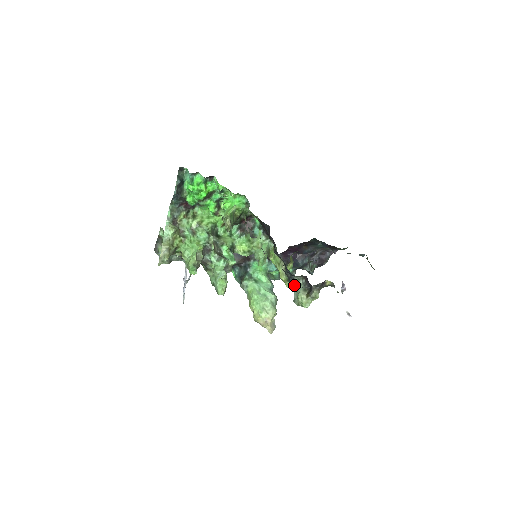
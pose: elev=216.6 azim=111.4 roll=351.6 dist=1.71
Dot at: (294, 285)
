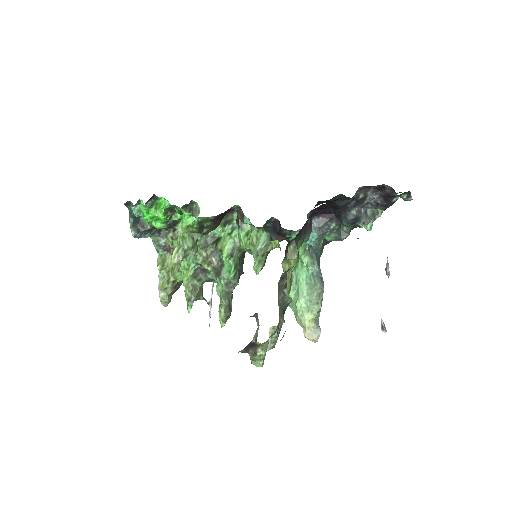
Dot at: occluded
